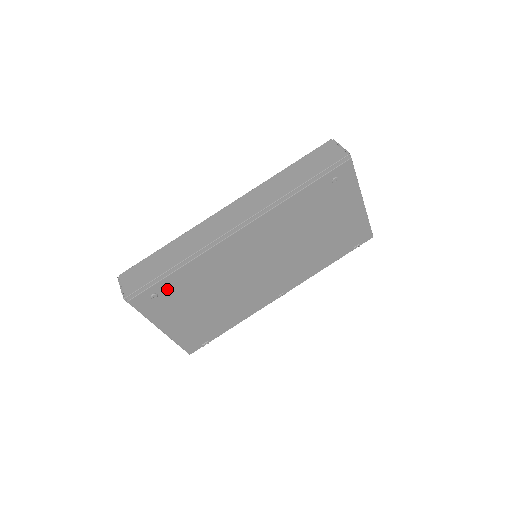
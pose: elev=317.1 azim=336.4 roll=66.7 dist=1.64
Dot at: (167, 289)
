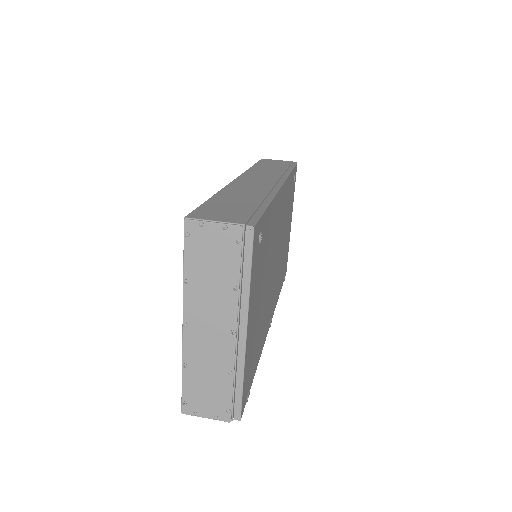
Dot at: (263, 234)
